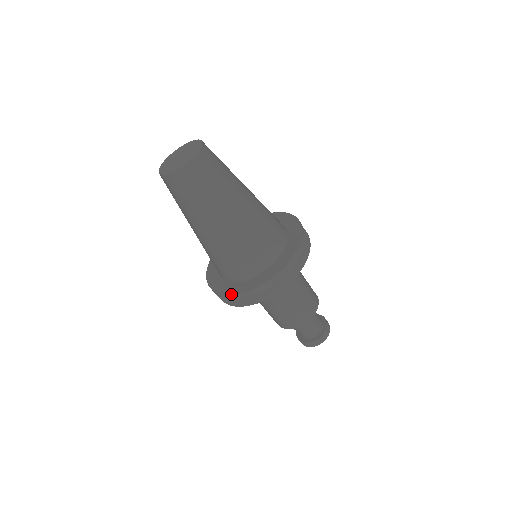
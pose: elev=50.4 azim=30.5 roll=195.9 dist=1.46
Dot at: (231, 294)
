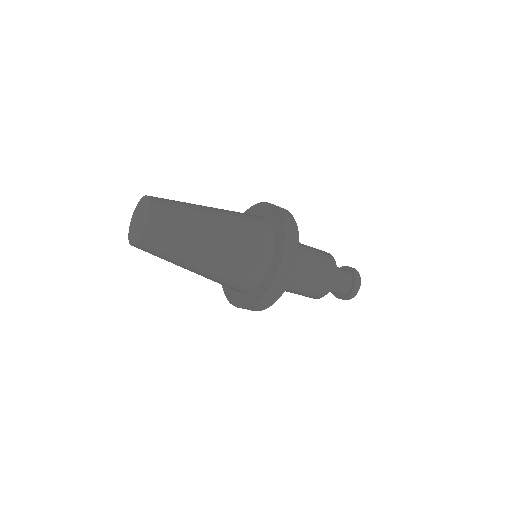
Dot at: (238, 307)
